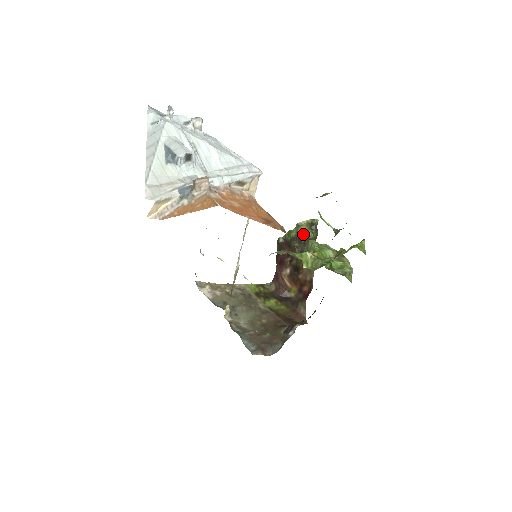
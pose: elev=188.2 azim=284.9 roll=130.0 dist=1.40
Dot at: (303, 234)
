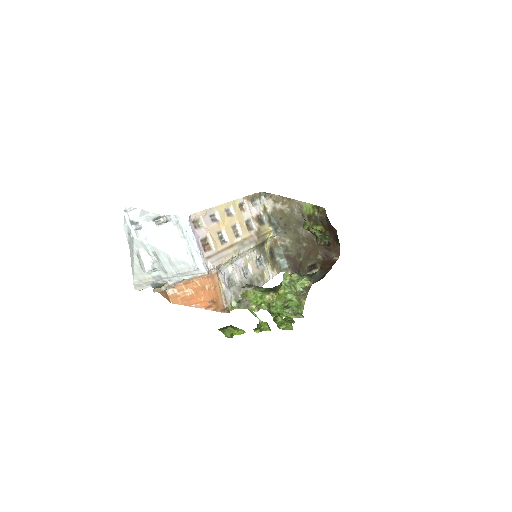
Dot at: (312, 233)
